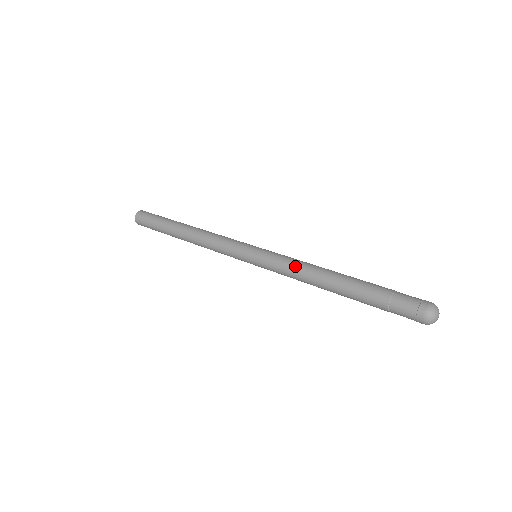
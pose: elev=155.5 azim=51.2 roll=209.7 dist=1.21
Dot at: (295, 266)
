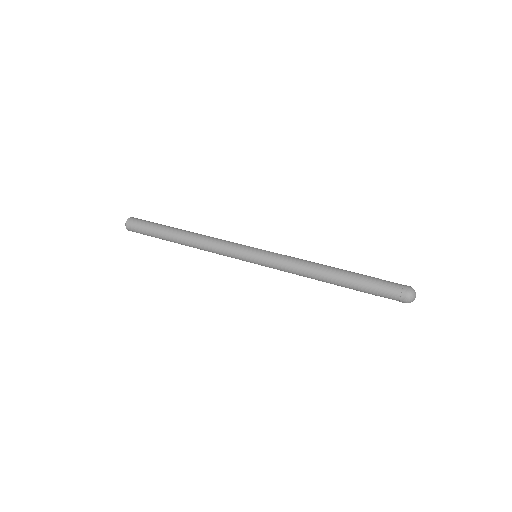
Dot at: (296, 262)
